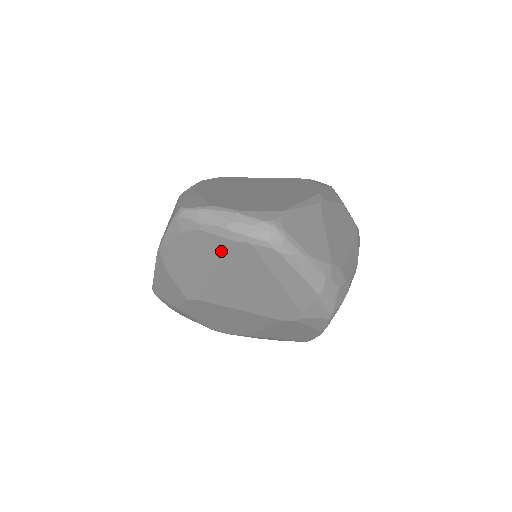
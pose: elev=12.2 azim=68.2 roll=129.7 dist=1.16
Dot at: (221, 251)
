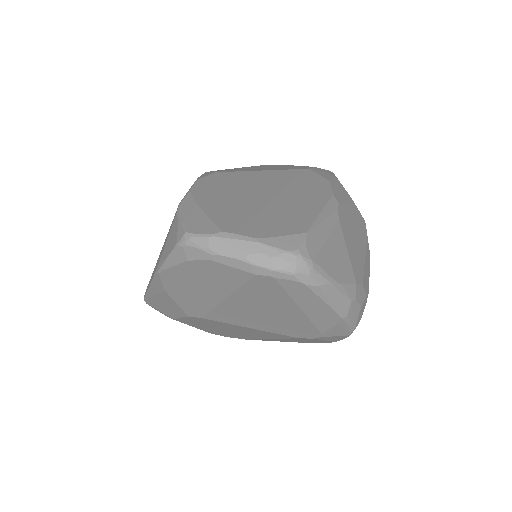
Dot at: (236, 281)
